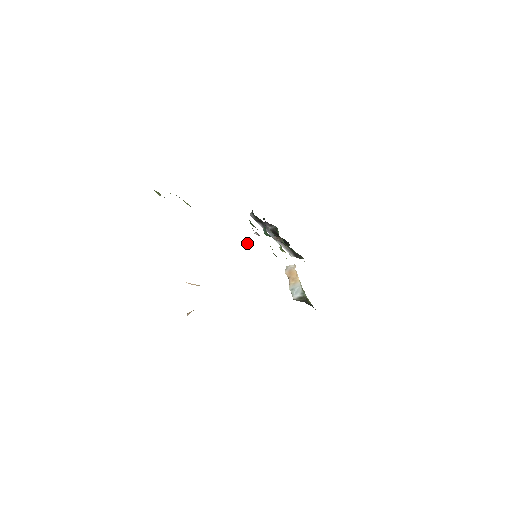
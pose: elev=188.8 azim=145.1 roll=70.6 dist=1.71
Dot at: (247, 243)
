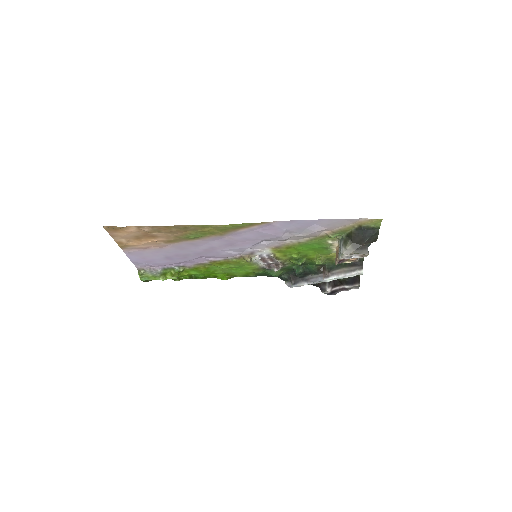
Dot at: (243, 258)
